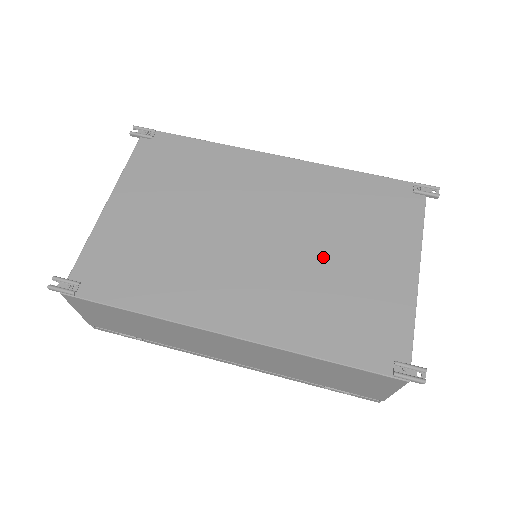
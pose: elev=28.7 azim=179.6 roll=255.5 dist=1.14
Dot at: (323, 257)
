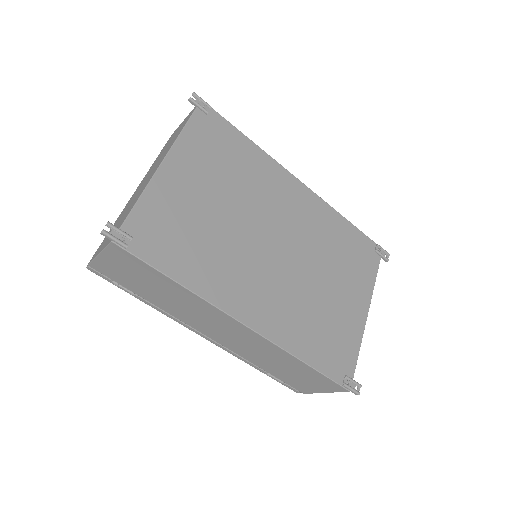
Dot at: (316, 282)
